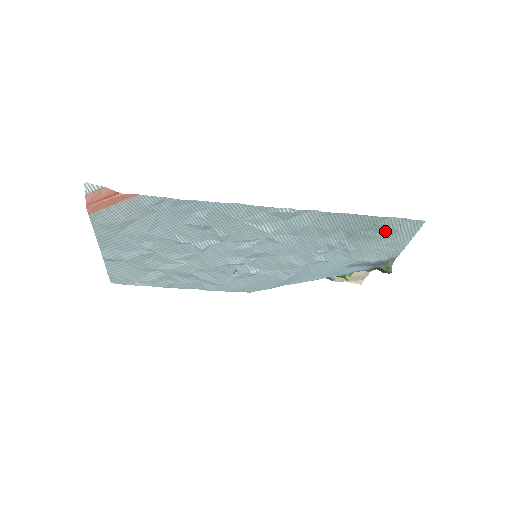
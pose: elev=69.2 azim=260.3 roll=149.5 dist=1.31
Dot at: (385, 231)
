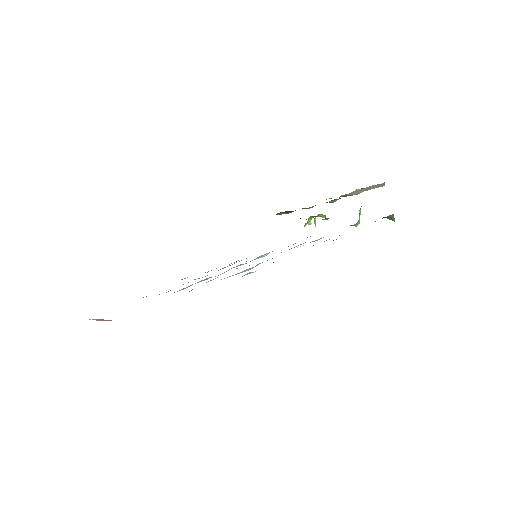
Dot at: occluded
